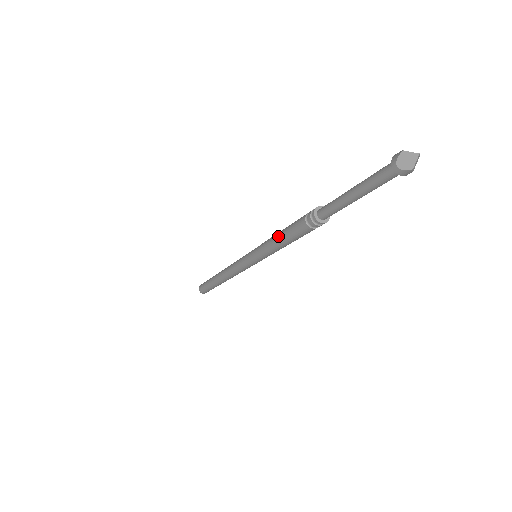
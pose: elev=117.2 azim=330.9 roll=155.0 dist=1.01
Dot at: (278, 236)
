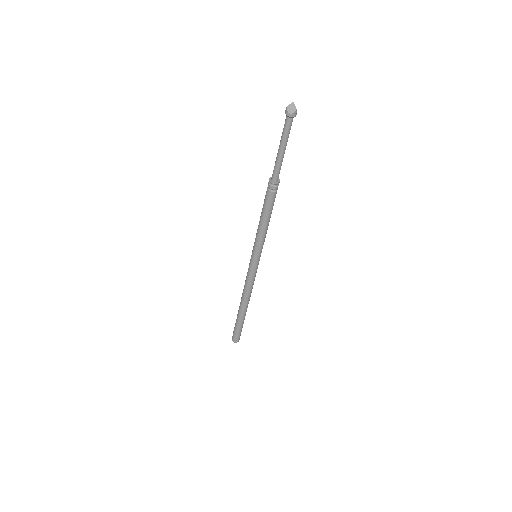
Dot at: (261, 220)
